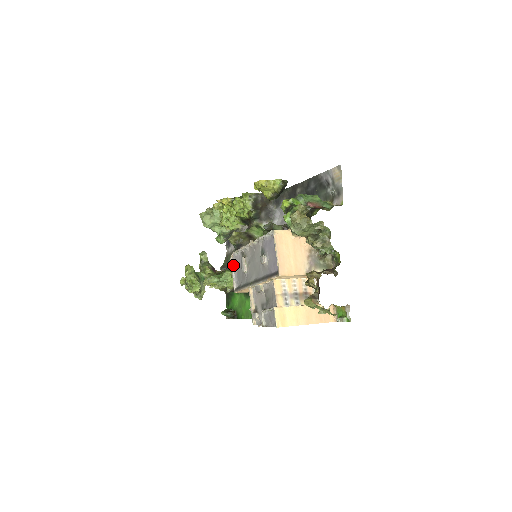
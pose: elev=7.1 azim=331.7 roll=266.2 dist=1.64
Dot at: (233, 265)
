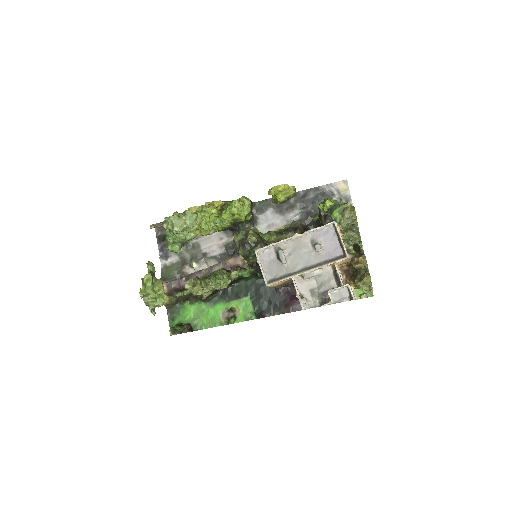
Dot at: (260, 260)
